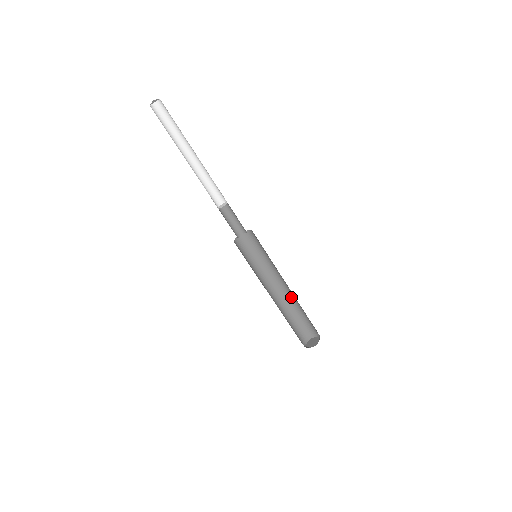
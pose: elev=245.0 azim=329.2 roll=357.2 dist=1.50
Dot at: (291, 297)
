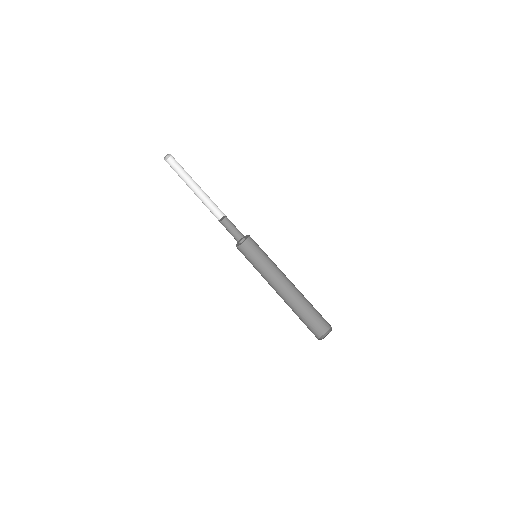
Dot at: (295, 295)
